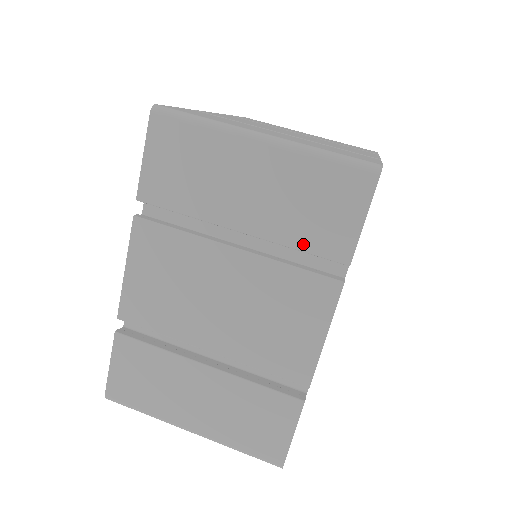
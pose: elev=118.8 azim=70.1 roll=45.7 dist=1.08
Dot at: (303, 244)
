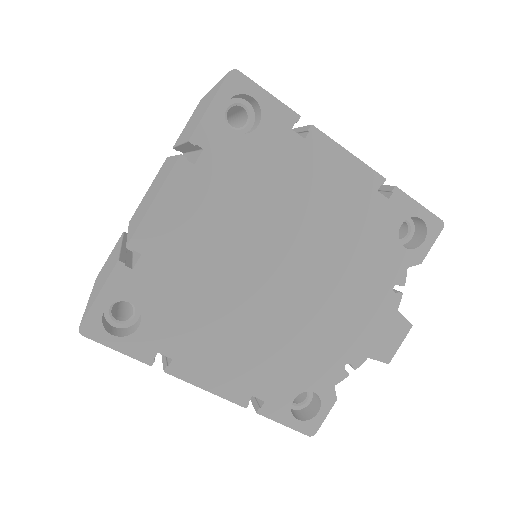
Dot at: occluded
